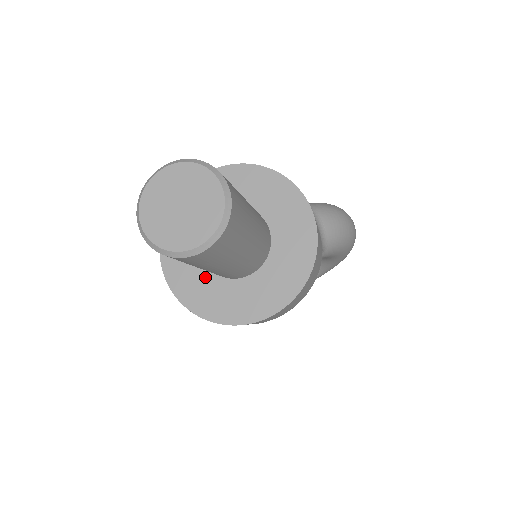
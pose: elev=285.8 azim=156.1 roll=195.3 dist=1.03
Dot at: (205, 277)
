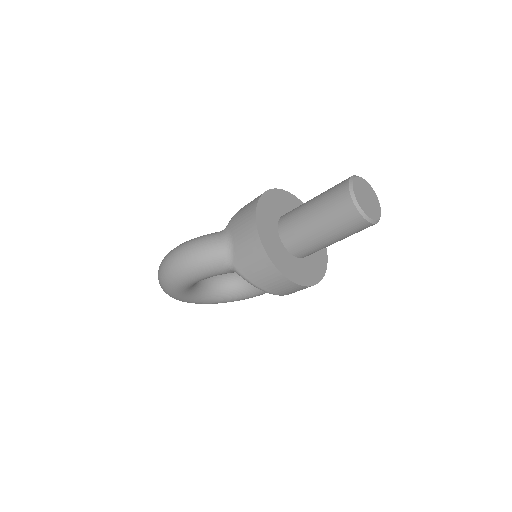
Dot at: (278, 243)
